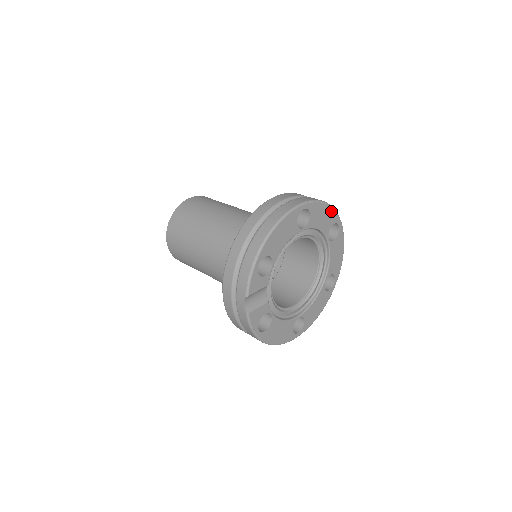
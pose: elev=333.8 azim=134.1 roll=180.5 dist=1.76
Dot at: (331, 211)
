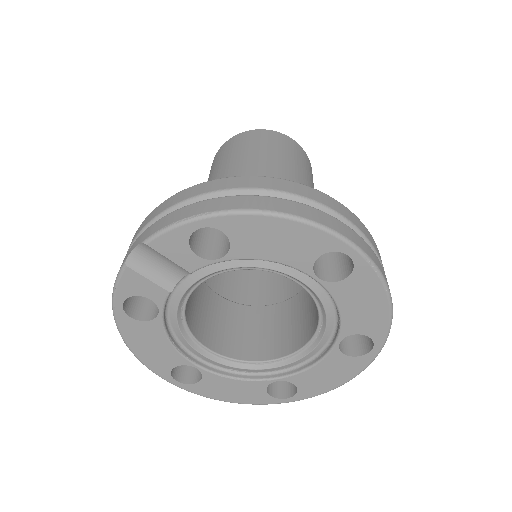
Dot at: (384, 316)
